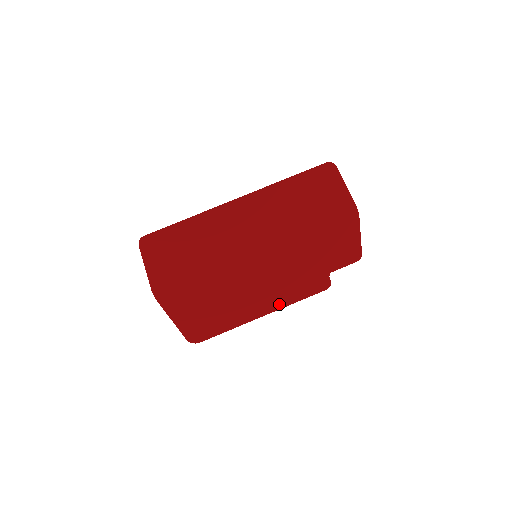
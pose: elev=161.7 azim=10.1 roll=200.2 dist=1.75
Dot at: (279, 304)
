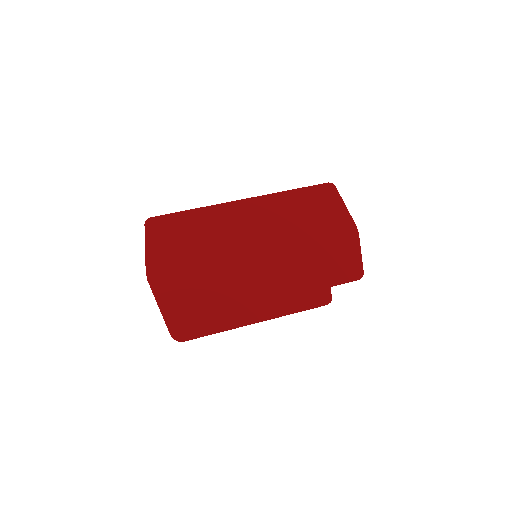
Dot at: (276, 311)
